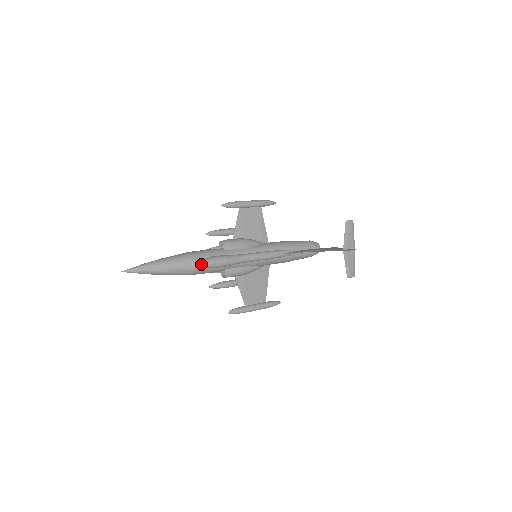
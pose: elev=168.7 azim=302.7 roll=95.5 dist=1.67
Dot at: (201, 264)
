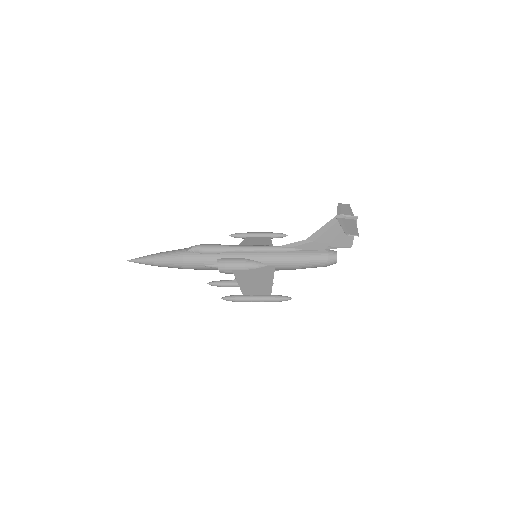
Dot at: (190, 248)
